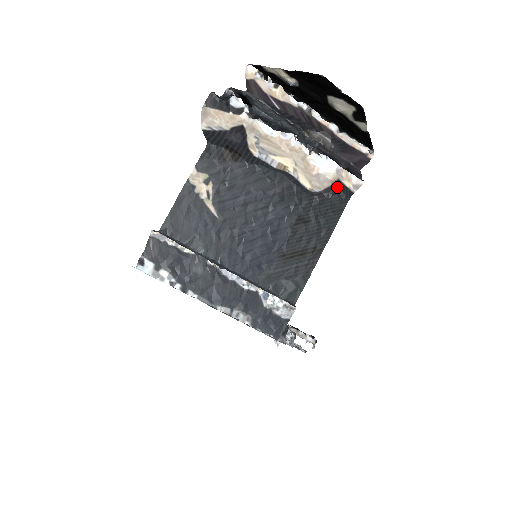
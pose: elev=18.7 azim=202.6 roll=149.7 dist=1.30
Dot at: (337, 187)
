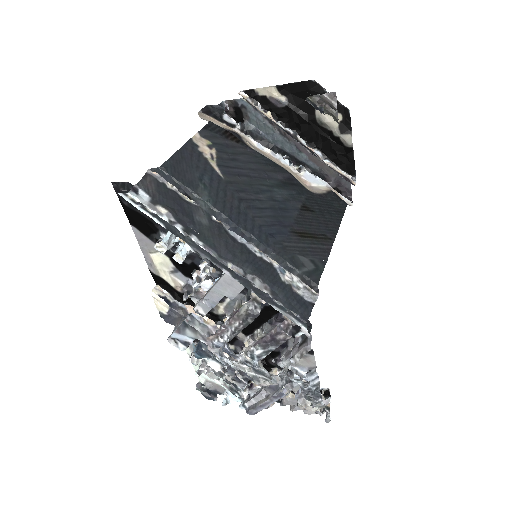
Dot at: (333, 194)
